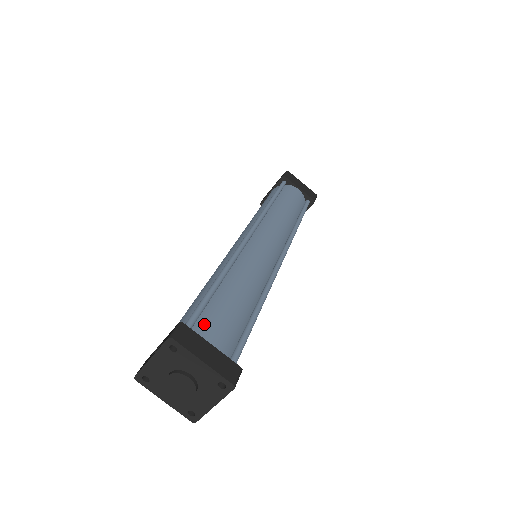
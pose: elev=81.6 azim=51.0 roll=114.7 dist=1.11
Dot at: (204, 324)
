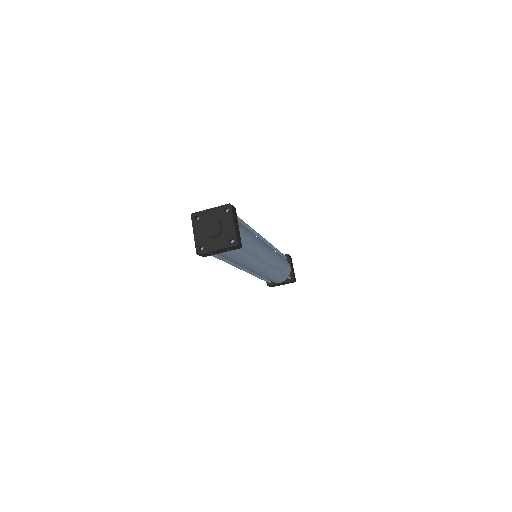
Dot at: (238, 222)
